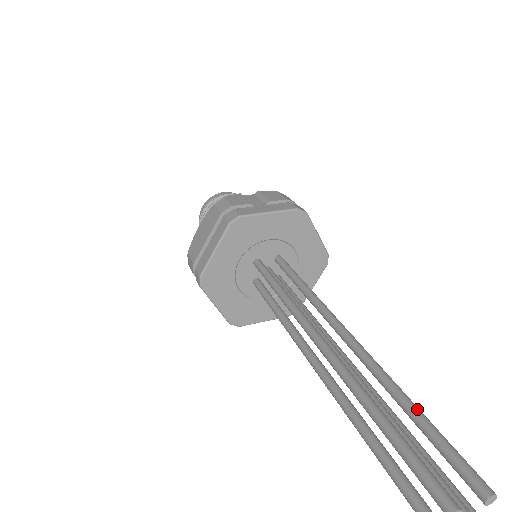
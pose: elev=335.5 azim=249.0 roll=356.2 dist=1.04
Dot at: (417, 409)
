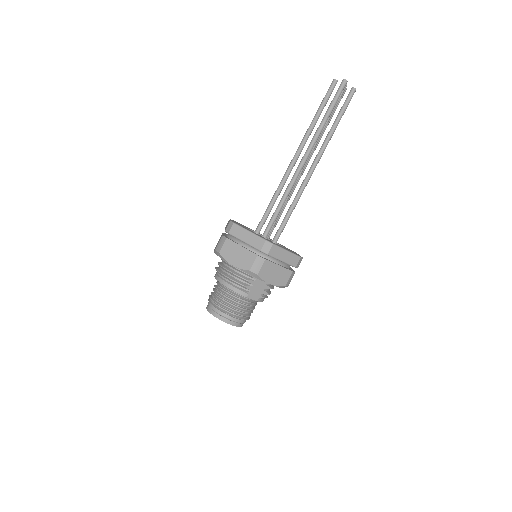
Dot at: occluded
